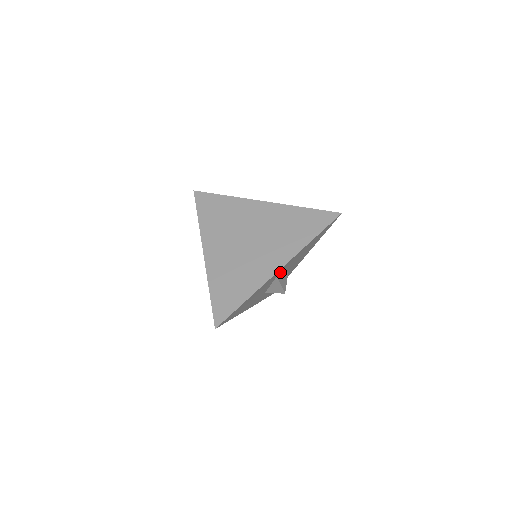
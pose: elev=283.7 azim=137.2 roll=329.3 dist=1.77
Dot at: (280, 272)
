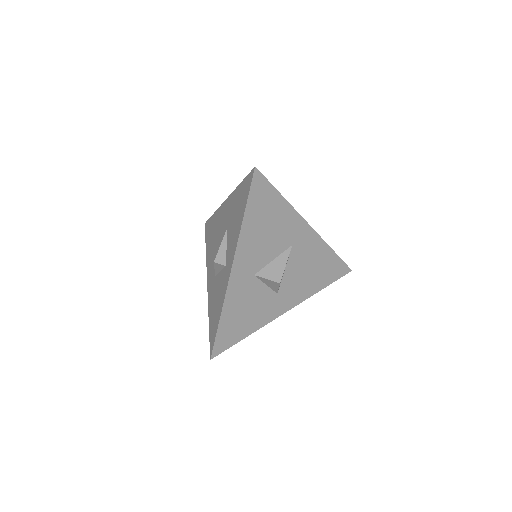
Dot at: (298, 244)
